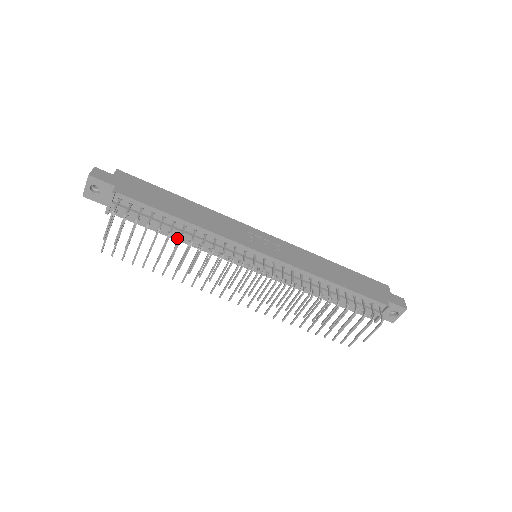
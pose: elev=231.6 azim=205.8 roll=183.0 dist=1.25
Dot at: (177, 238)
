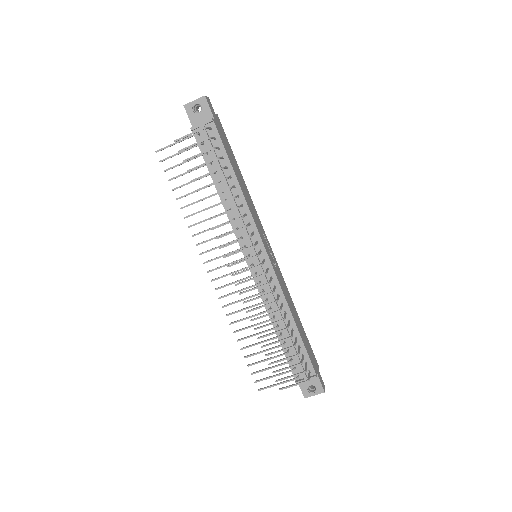
Dot at: (219, 191)
